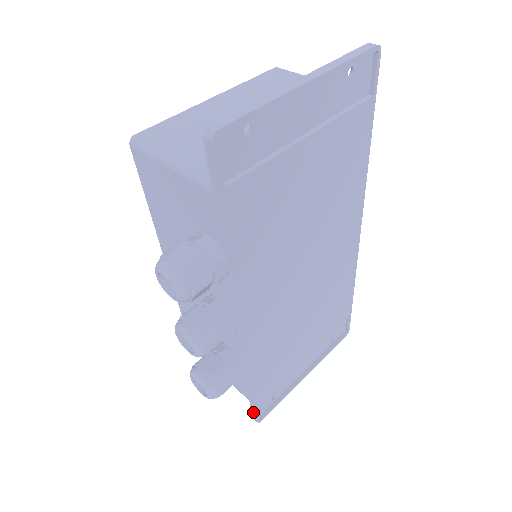
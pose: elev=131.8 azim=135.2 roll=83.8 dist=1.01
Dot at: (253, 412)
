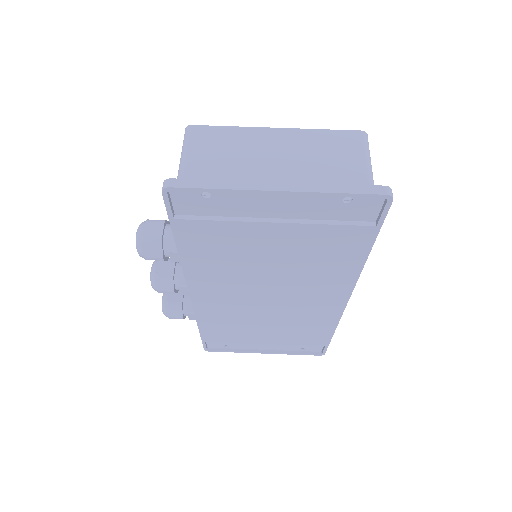
Dot at: occluded
